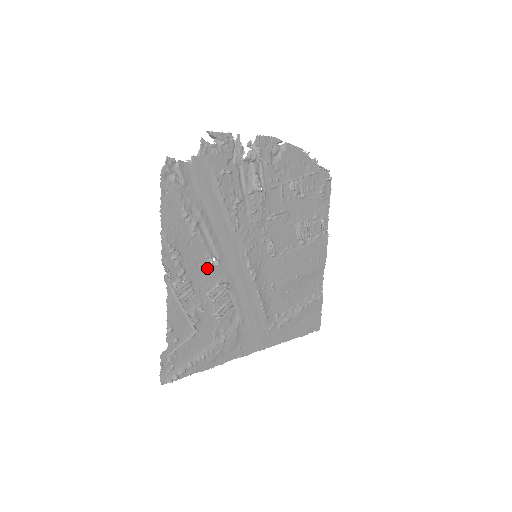
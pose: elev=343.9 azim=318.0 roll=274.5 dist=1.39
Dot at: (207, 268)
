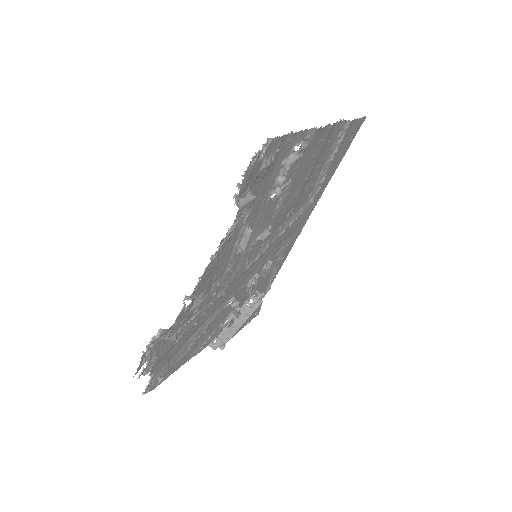
Dot at: (231, 303)
